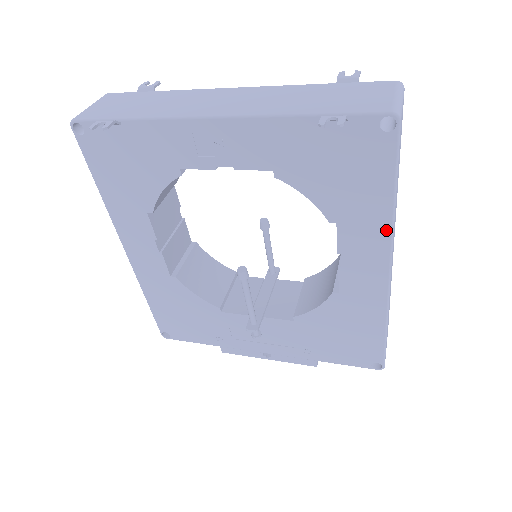
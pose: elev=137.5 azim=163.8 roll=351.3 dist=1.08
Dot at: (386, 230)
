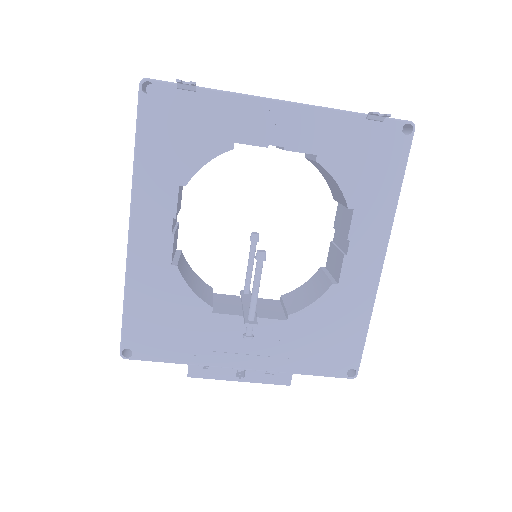
Dot at: (389, 218)
